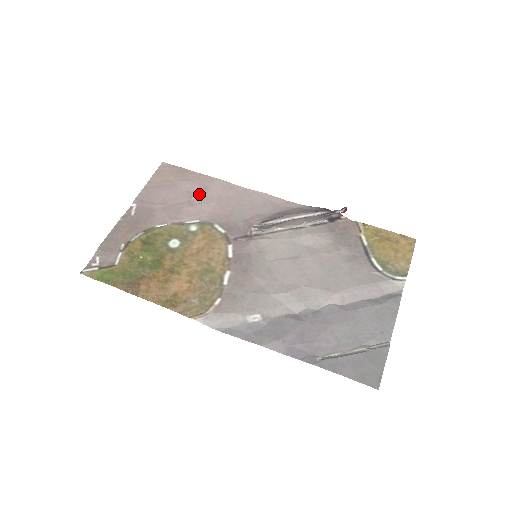
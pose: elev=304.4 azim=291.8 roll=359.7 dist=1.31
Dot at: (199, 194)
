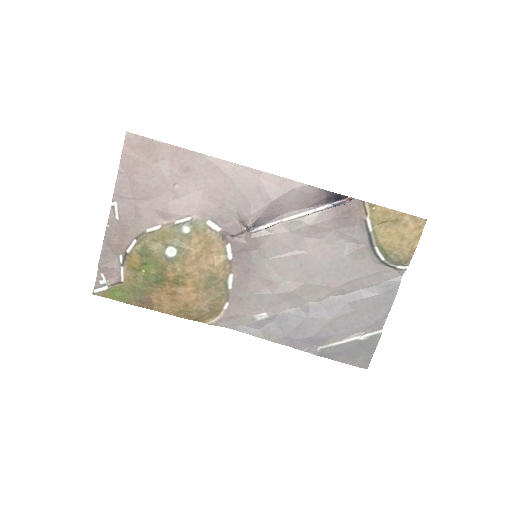
Dot at: (182, 179)
